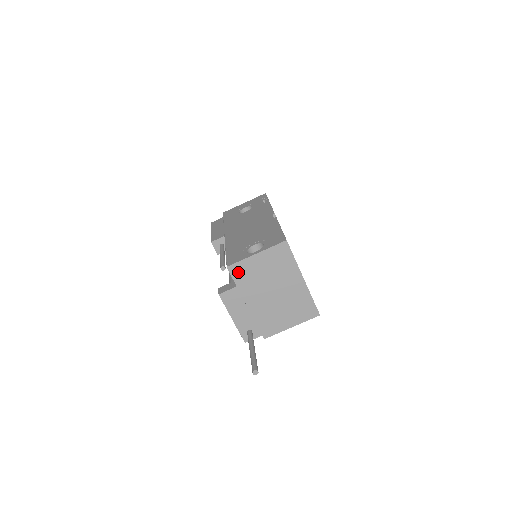
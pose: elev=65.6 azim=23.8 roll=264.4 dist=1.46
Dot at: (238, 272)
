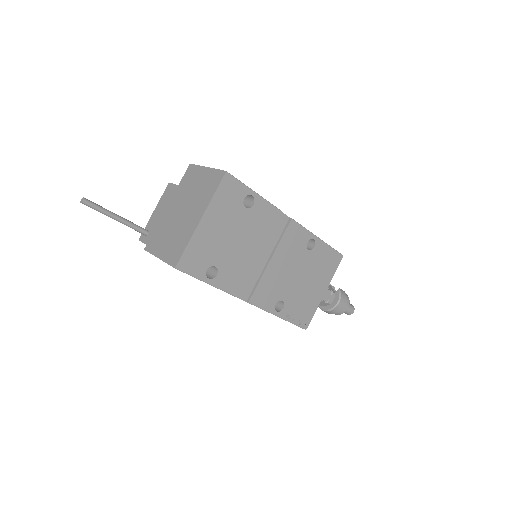
Dot at: (189, 174)
